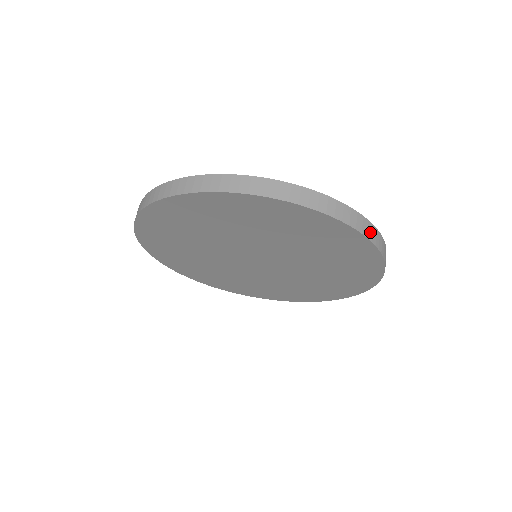
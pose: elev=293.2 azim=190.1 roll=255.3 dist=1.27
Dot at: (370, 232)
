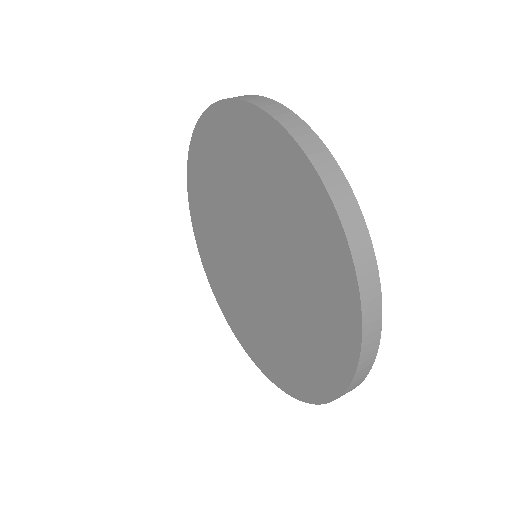
Dot at: (355, 231)
